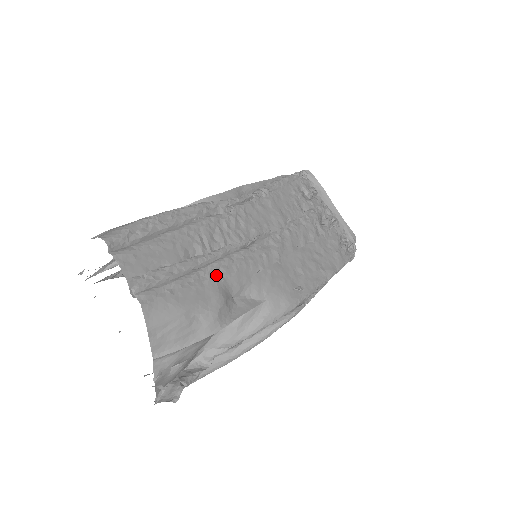
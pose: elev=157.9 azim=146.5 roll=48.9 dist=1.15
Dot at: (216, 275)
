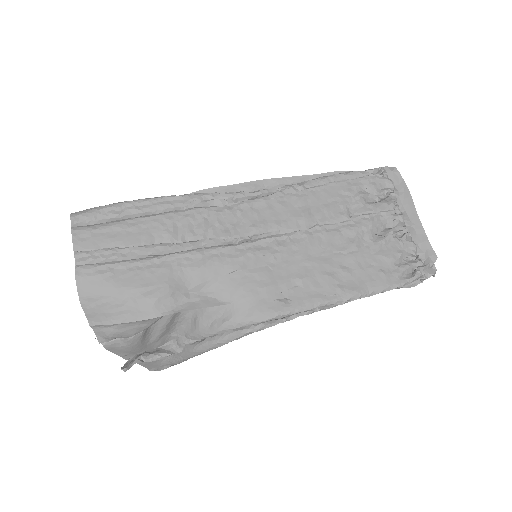
Dot at: (173, 265)
